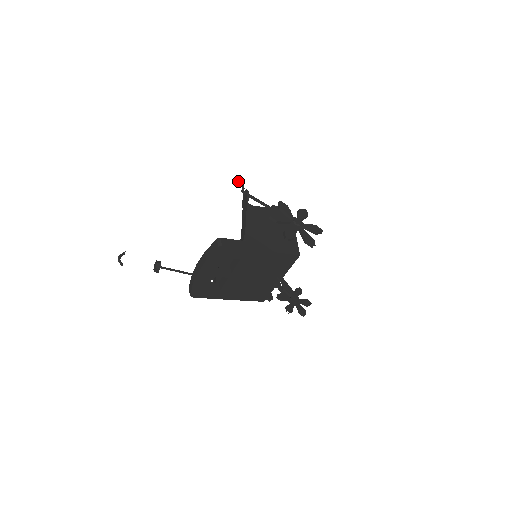
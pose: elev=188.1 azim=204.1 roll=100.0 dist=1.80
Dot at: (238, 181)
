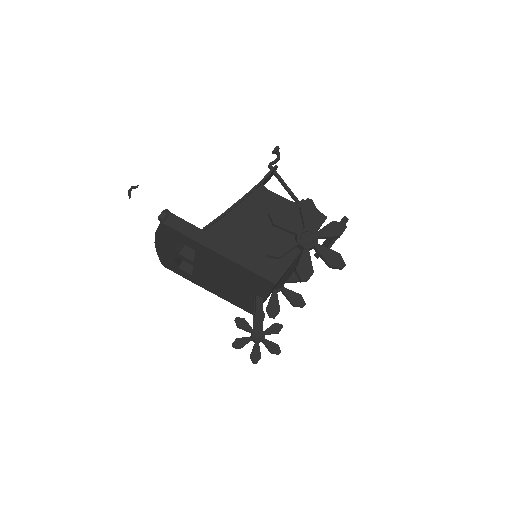
Dot at: (274, 149)
